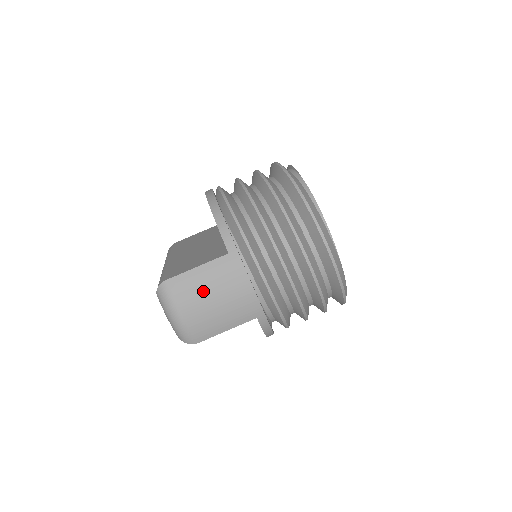
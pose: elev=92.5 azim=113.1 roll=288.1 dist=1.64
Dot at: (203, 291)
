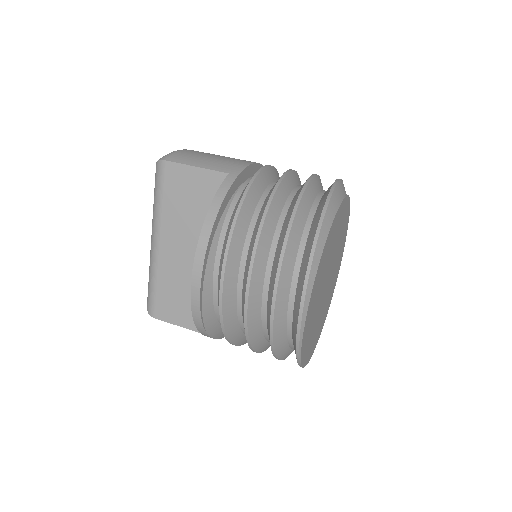
Dot at: occluded
